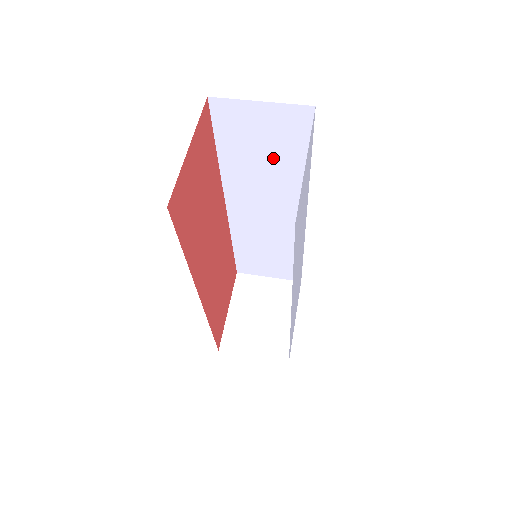
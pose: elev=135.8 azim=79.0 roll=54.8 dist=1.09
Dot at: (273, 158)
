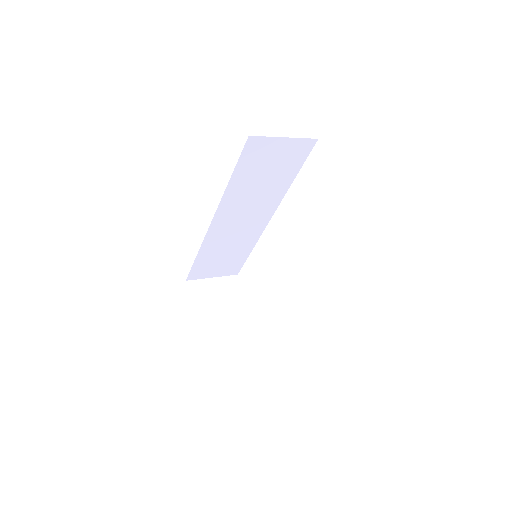
Dot at: (271, 177)
